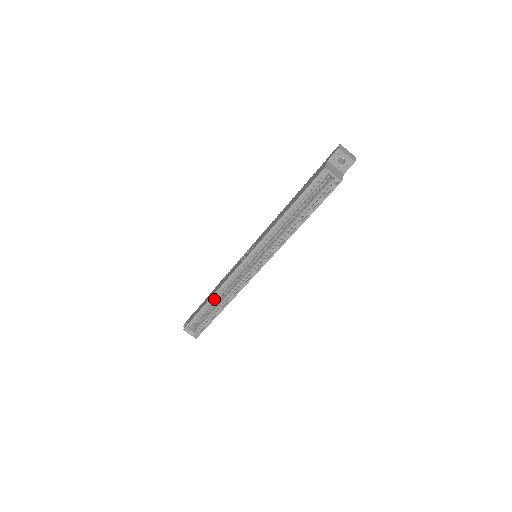
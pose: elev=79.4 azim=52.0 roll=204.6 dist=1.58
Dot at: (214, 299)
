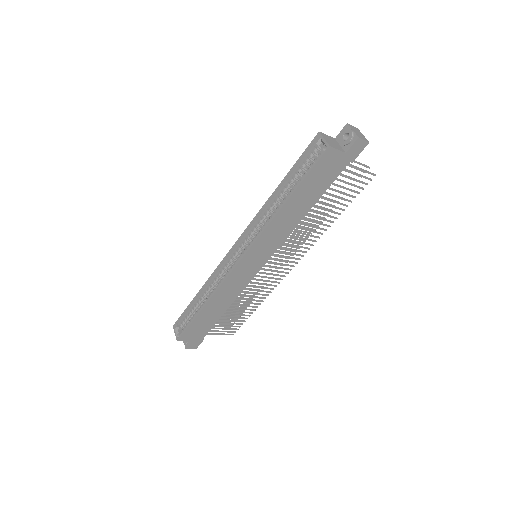
Dot at: (204, 292)
